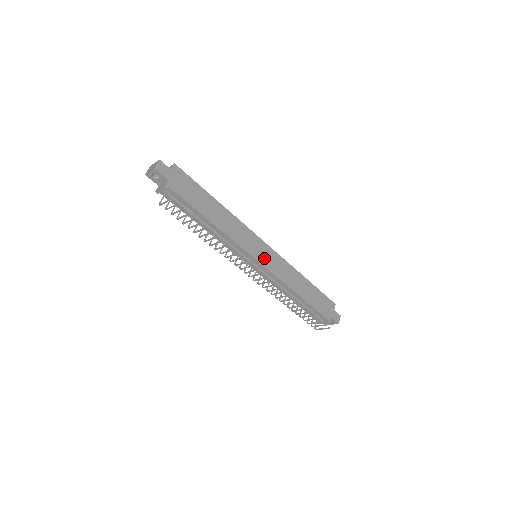
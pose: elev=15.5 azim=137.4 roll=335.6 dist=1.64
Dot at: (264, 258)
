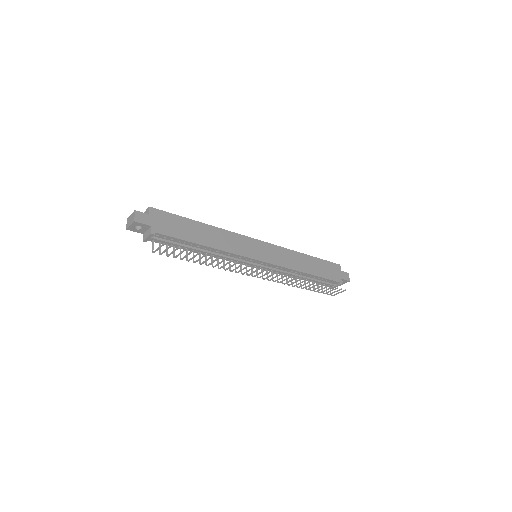
Dot at: (264, 255)
